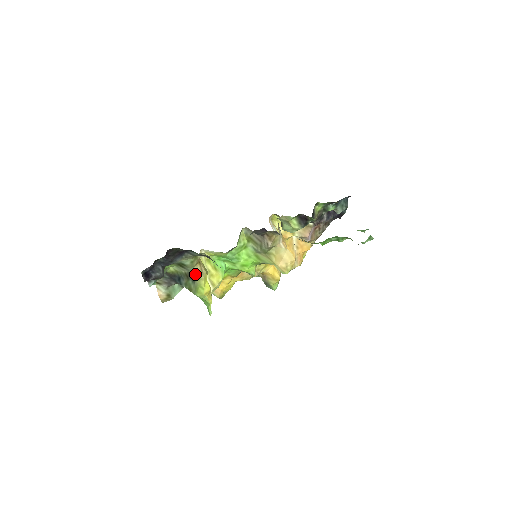
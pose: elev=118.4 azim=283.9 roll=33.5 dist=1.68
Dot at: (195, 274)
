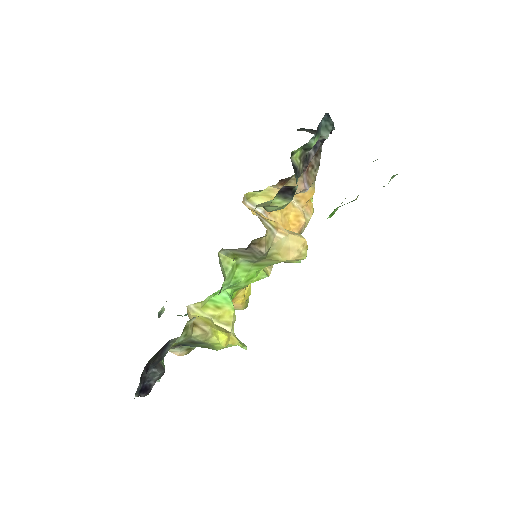
Dot at: (199, 339)
